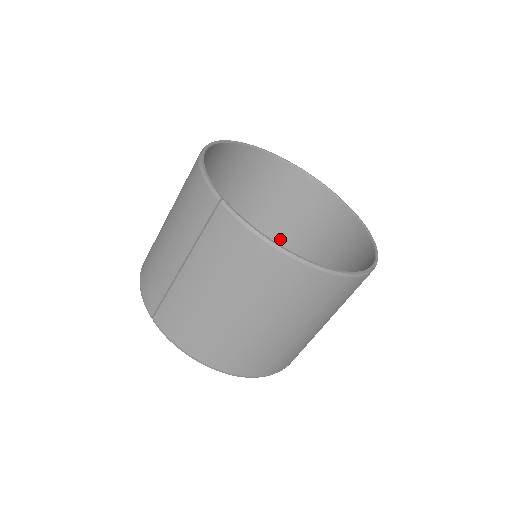
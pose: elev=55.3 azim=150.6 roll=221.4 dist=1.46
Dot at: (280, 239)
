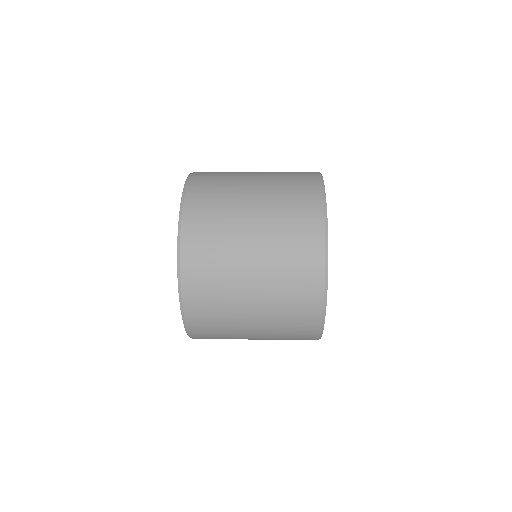
Dot at: occluded
